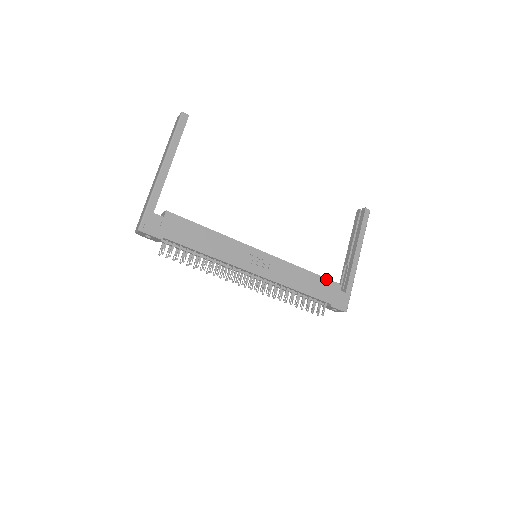
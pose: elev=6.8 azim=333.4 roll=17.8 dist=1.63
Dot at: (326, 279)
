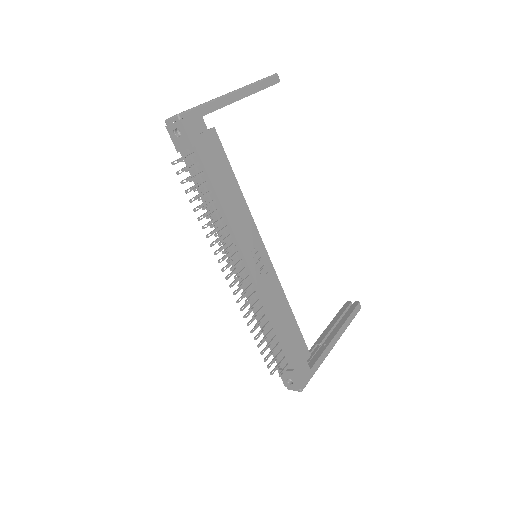
Dot at: (303, 338)
